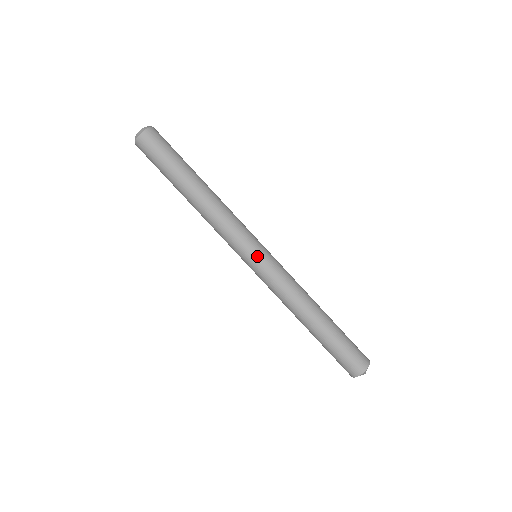
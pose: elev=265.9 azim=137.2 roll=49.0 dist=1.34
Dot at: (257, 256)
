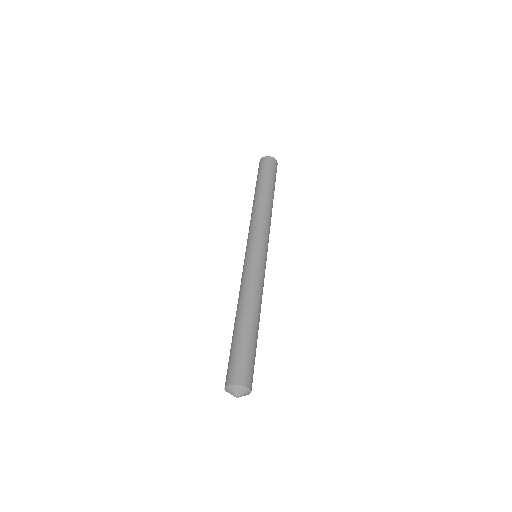
Dot at: (256, 249)
